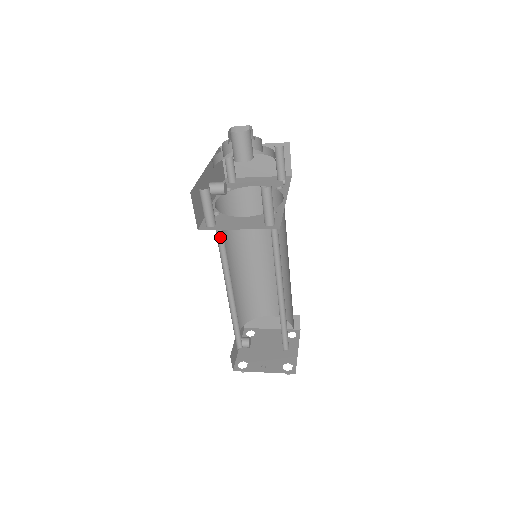
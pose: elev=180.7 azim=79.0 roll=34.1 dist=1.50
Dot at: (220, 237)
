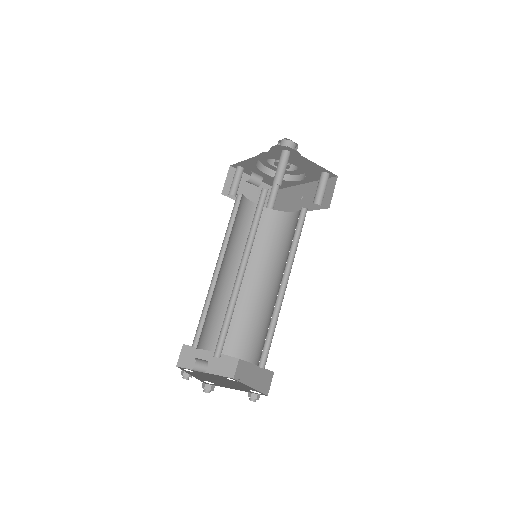
Dot at: (255, 213)
